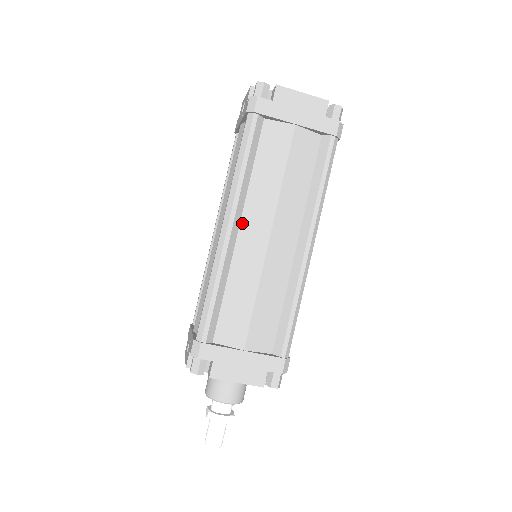
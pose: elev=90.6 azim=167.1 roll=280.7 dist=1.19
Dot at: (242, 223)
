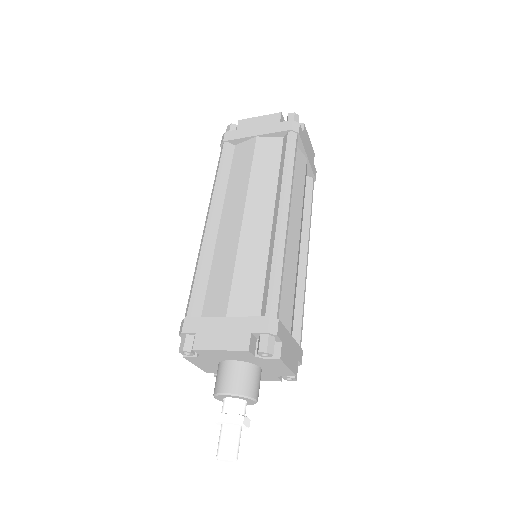
Dot at: (222, 217)
